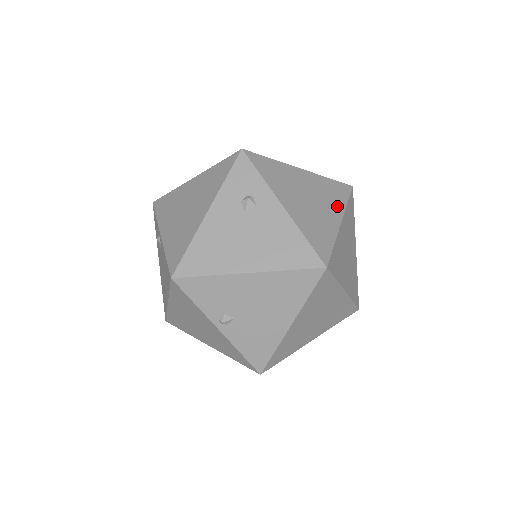
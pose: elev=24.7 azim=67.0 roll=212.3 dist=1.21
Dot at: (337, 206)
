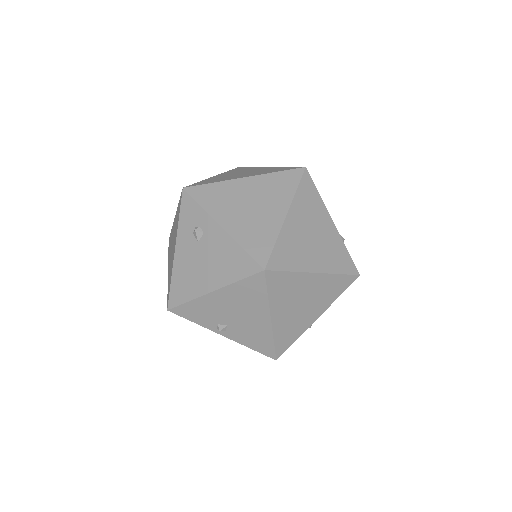
Dot at: (283, 199)
